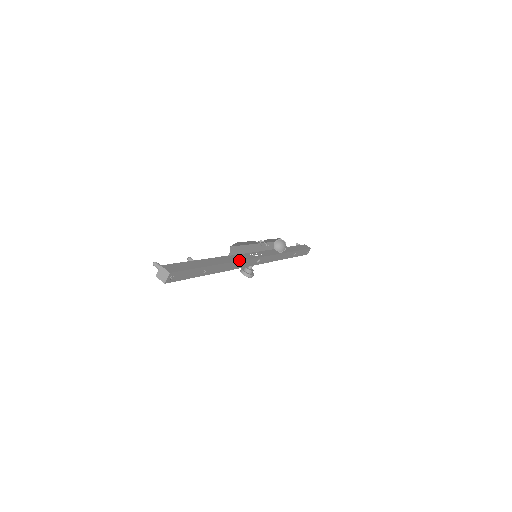
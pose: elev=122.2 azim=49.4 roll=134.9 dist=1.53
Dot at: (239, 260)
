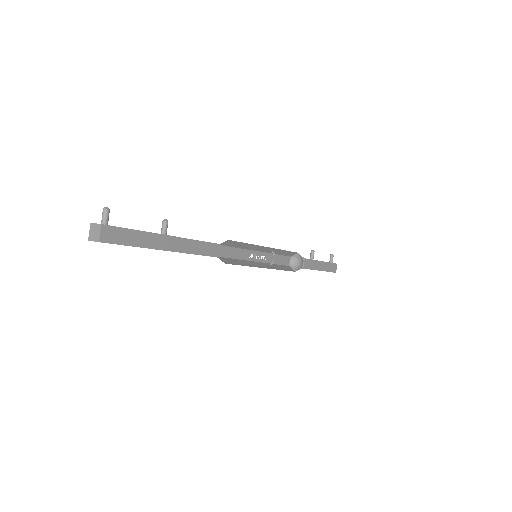
Dot at: (223, 257)
